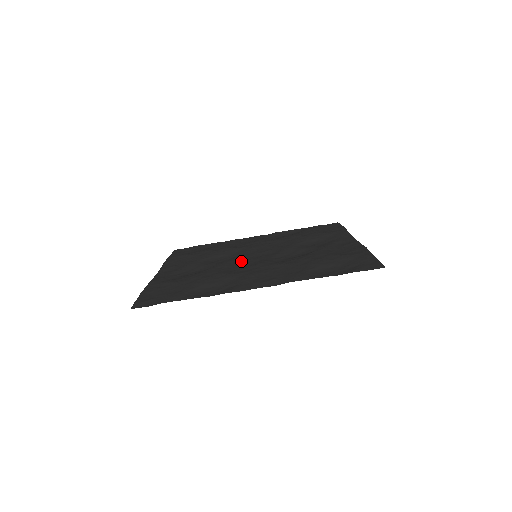
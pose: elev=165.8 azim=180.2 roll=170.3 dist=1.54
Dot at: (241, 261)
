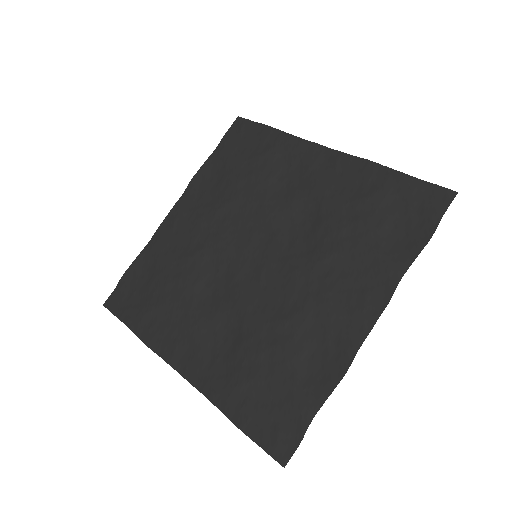
Dot at: (254, 279)
